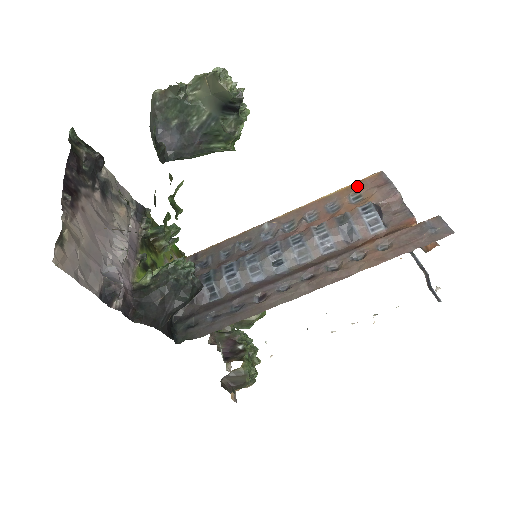
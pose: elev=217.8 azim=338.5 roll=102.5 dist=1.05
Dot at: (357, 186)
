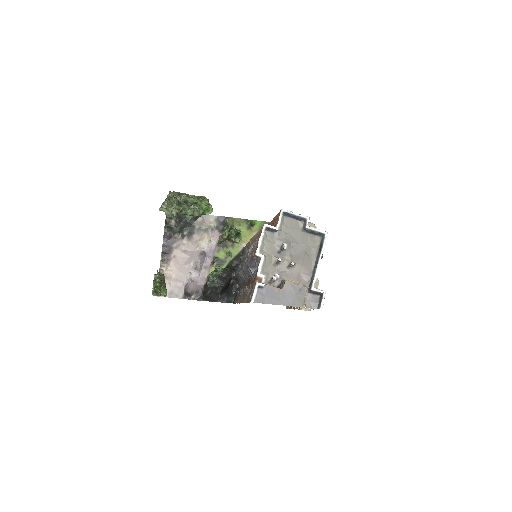
Dot at: (259, 232)
